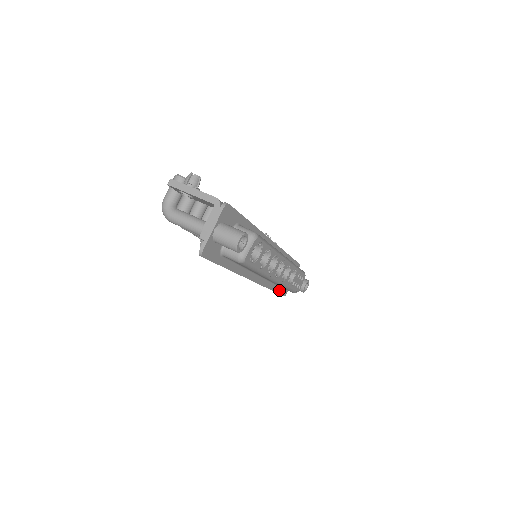
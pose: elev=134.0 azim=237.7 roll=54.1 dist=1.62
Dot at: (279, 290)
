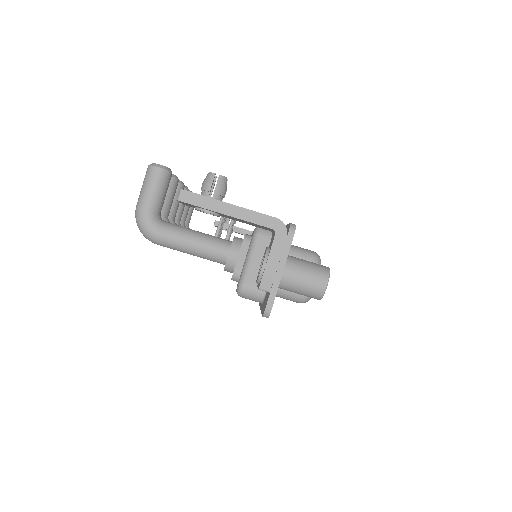
Dot at: occluded
